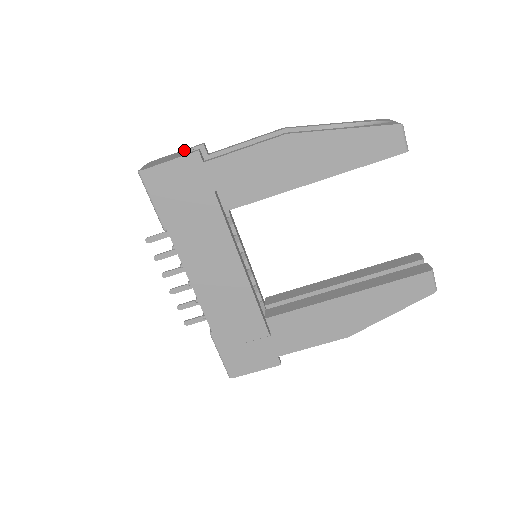
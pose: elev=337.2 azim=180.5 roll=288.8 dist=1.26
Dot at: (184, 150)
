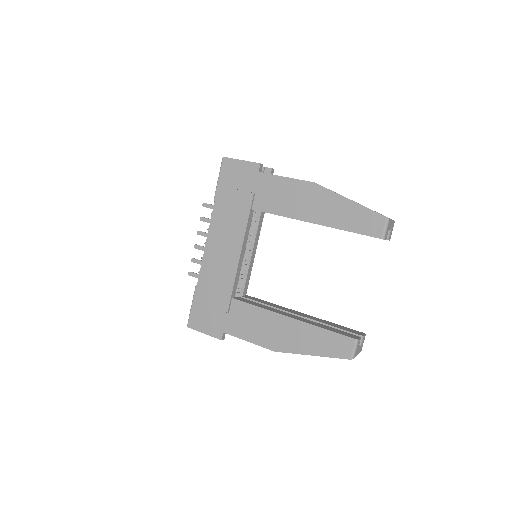
Dot at: occluded
